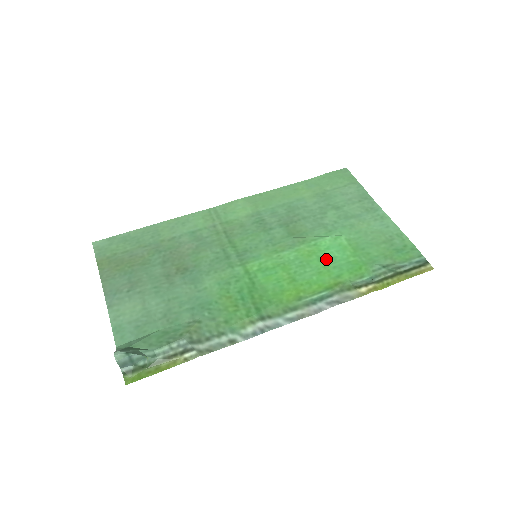
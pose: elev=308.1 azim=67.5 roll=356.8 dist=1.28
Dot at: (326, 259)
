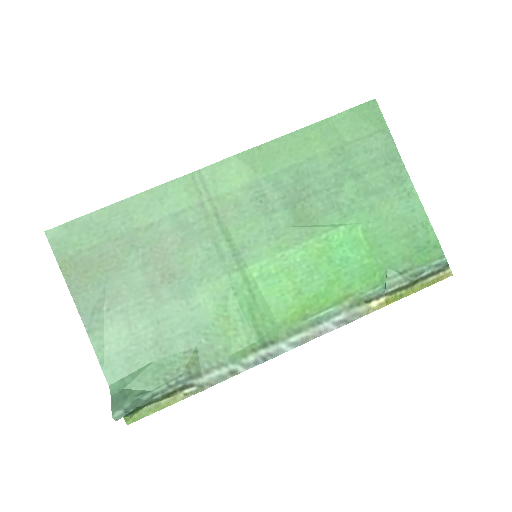
Dot at: (337, 262)
